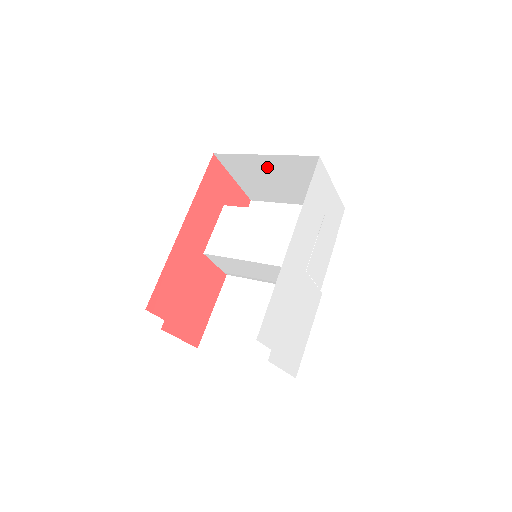
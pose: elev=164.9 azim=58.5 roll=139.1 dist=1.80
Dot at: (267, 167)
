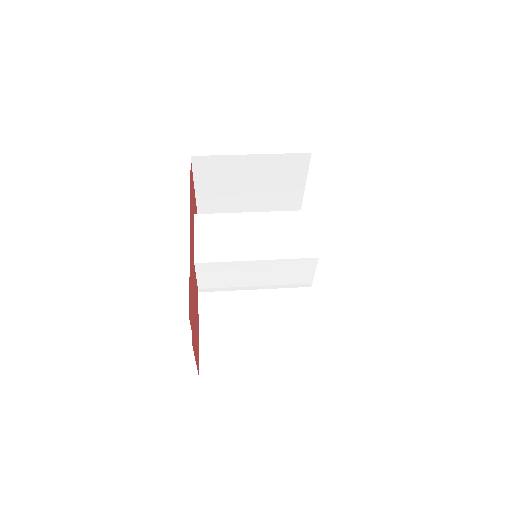
Dot at: (246, 170)
